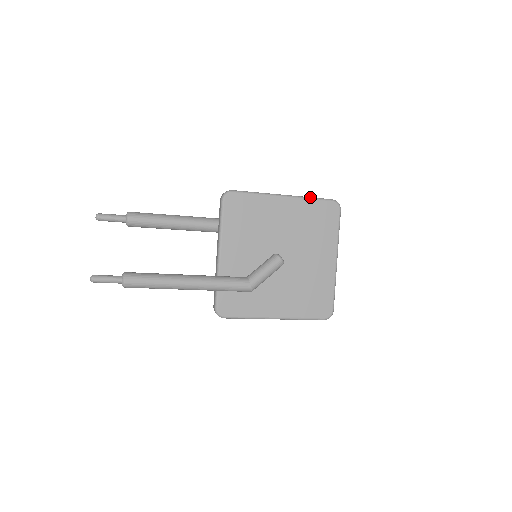
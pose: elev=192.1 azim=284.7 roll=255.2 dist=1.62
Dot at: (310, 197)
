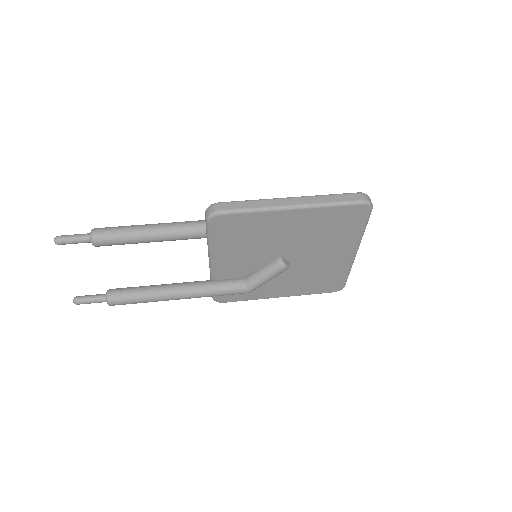
Dot at: (330, 203)
